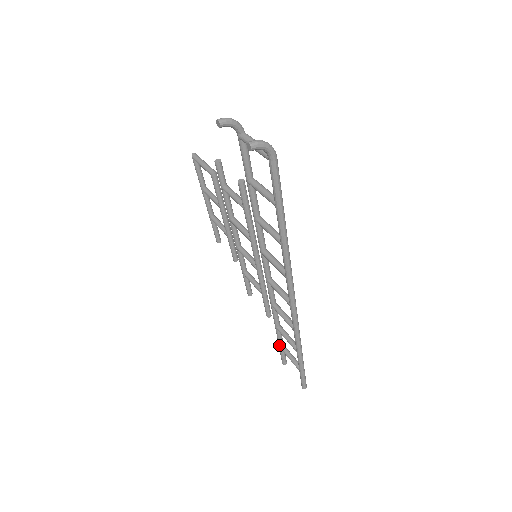
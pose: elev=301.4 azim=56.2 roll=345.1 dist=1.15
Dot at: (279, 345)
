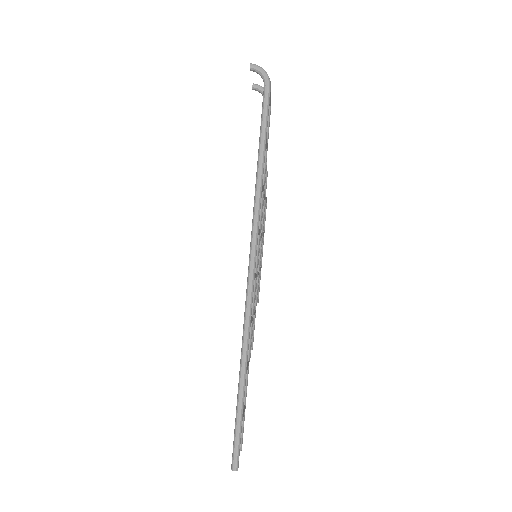
Dot at: occluded
